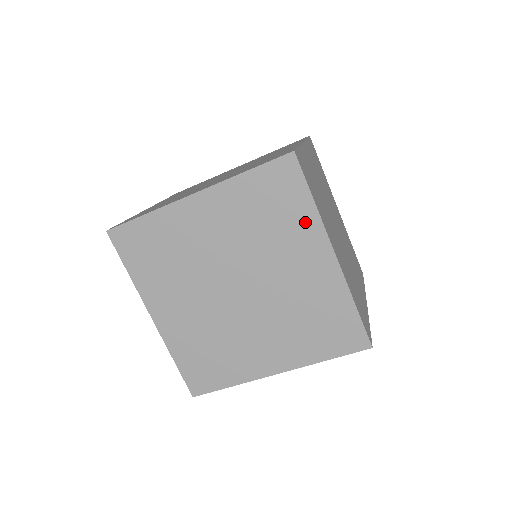
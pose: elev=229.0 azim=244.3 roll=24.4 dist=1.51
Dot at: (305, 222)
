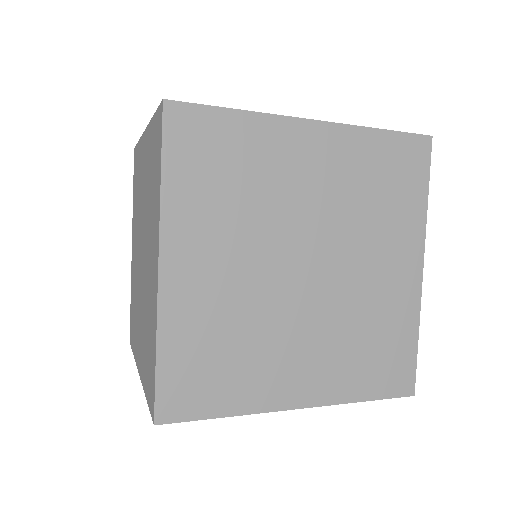
Dot at: (411, 217)
